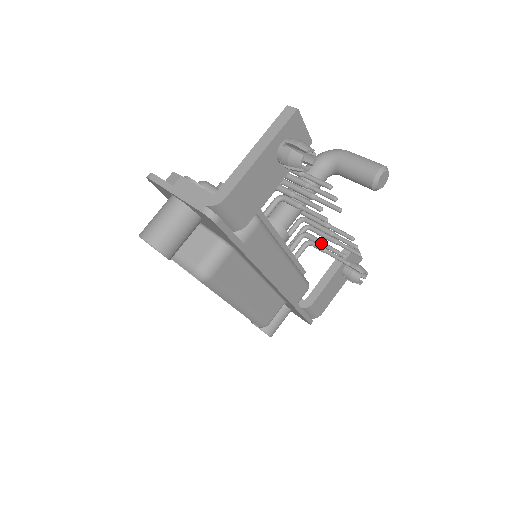
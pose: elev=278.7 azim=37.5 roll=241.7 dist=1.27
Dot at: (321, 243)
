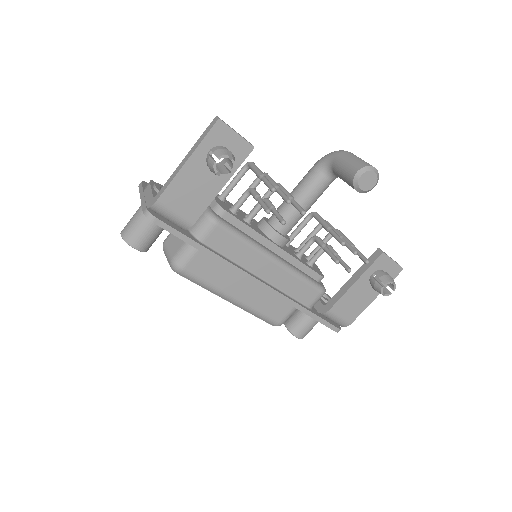
Dot at: (323, 247)
